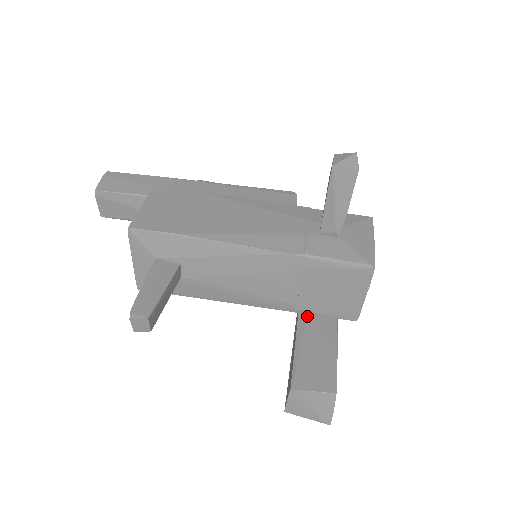
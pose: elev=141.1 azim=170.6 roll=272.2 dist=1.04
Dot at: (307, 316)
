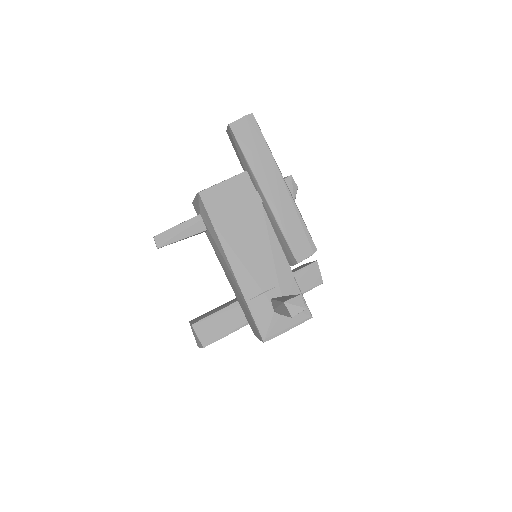
Dot at: occluded
